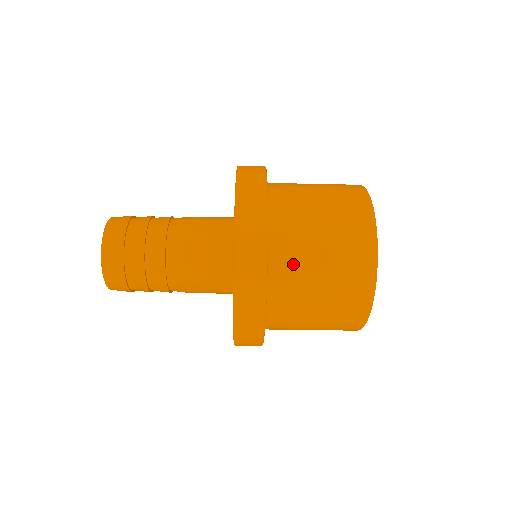
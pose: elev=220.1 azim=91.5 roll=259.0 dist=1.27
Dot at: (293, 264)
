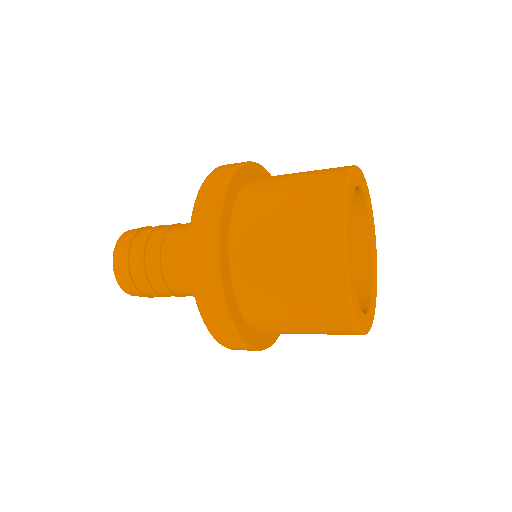
Dot at: occluded
